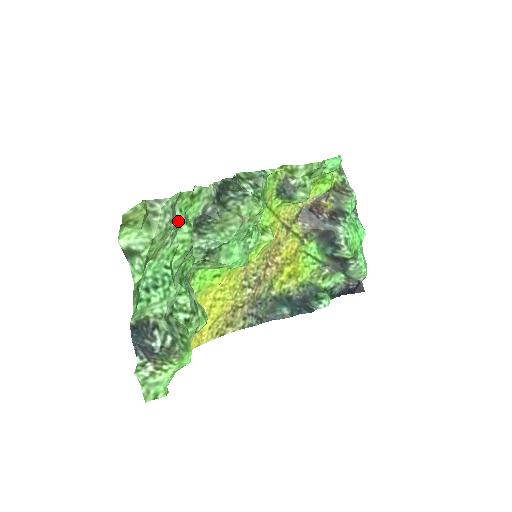
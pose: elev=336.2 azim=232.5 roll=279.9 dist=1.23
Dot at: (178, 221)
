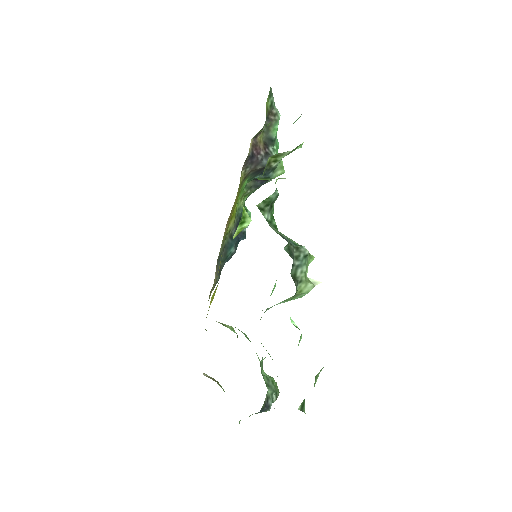
Dot at: occluded
